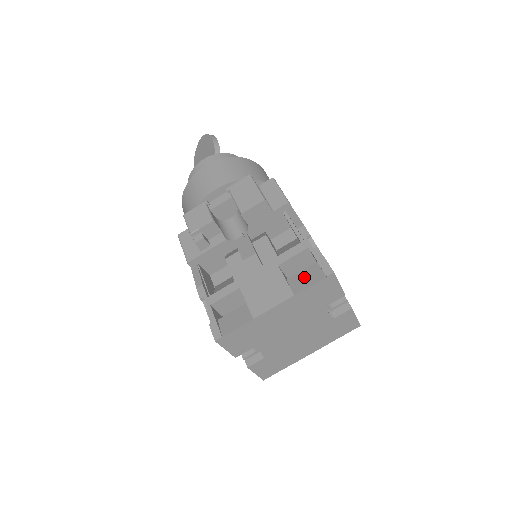
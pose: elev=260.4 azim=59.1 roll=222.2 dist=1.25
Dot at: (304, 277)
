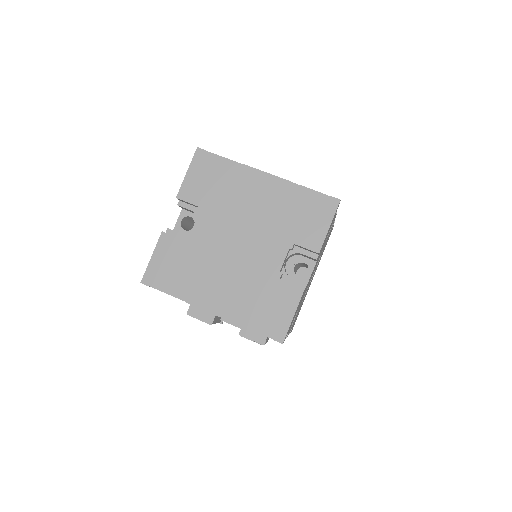
Dot at: occluded
